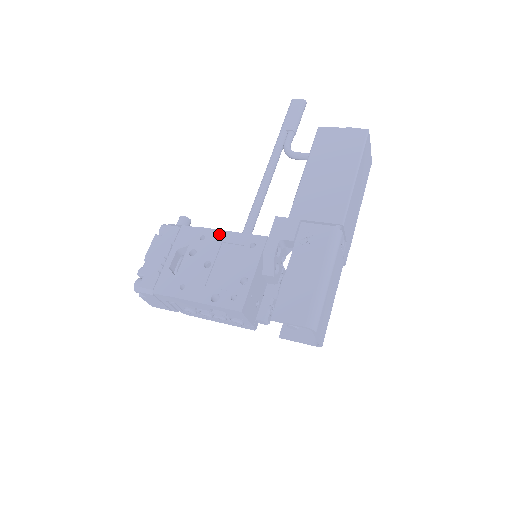
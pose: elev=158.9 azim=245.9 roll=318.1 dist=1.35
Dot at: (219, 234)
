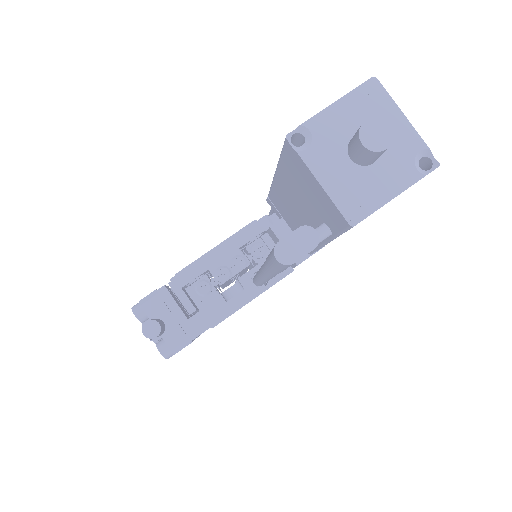
Dot at: (239, 307)
